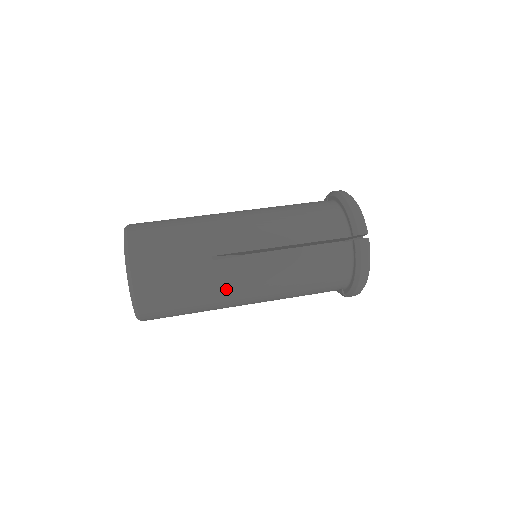
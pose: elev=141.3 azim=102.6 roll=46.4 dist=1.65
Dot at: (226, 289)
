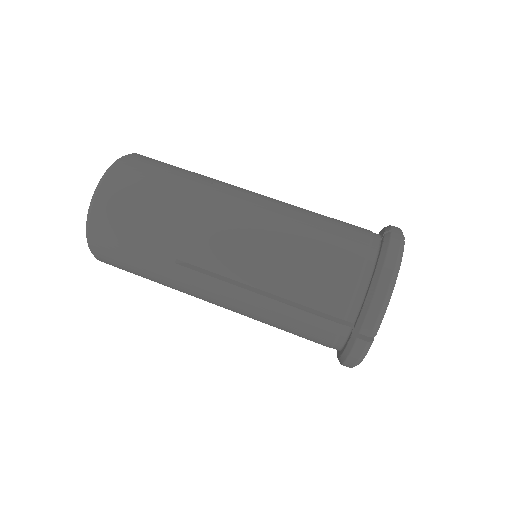
Dot at: (187, 291)
